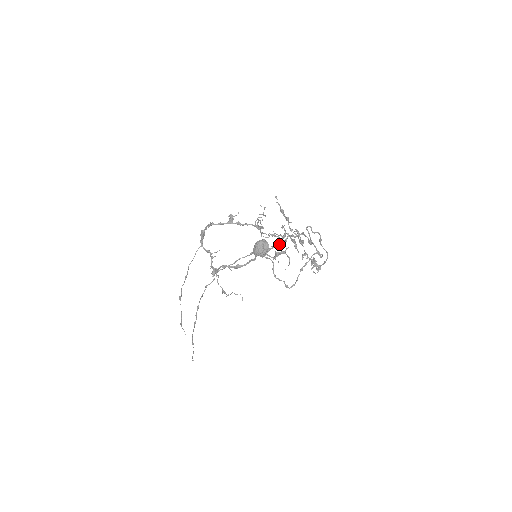
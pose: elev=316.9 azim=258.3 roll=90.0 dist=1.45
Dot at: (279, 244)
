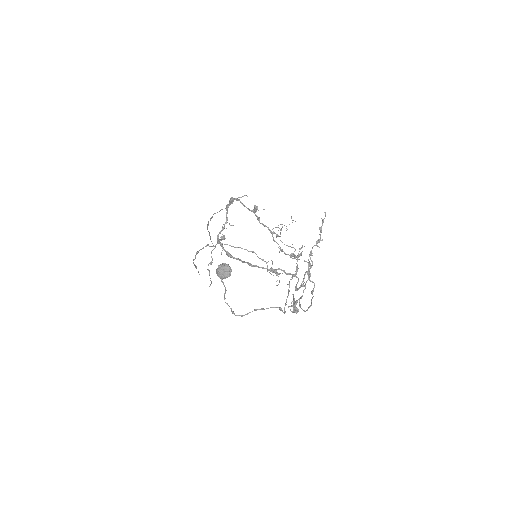
Dot at: (267, 269)
